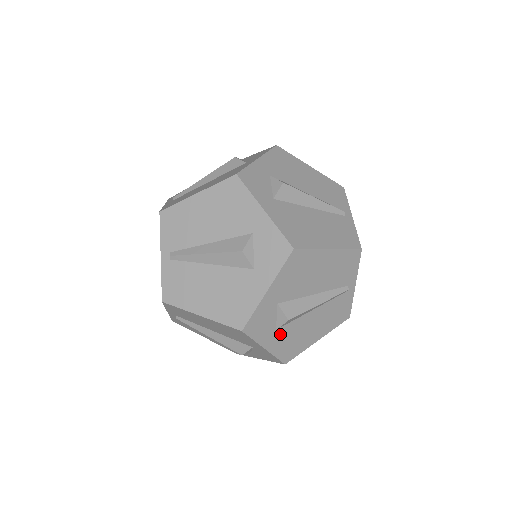
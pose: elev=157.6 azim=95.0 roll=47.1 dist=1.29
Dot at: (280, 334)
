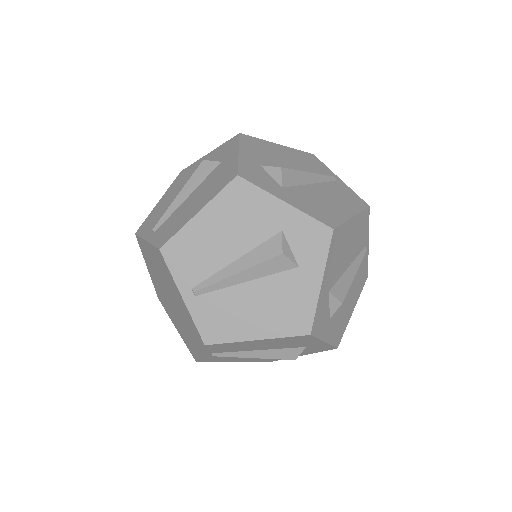
Dot at: occluded
